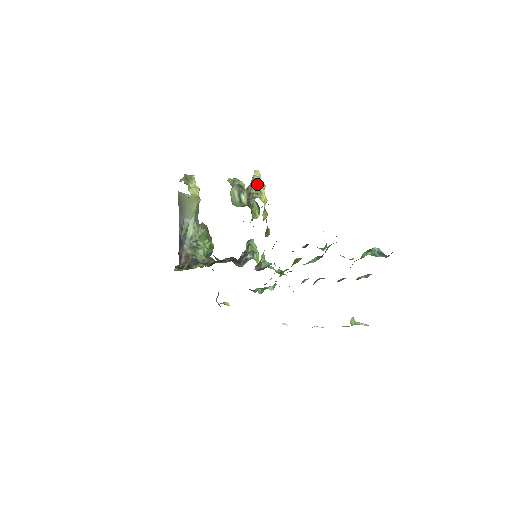
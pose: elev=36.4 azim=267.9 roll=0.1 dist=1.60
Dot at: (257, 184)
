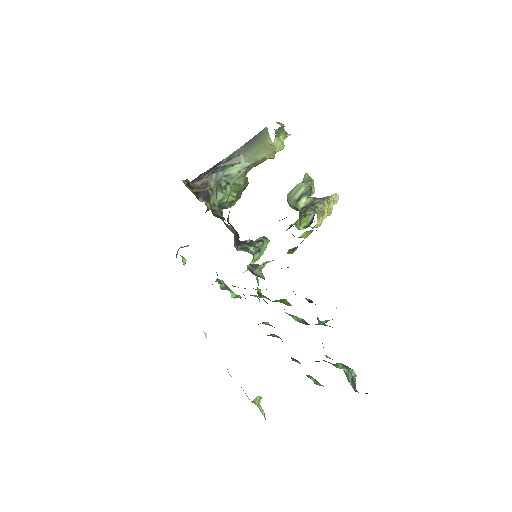
Dot at: (328, 205)
